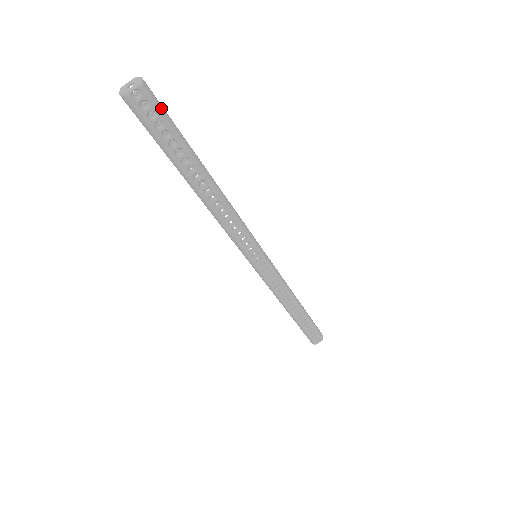
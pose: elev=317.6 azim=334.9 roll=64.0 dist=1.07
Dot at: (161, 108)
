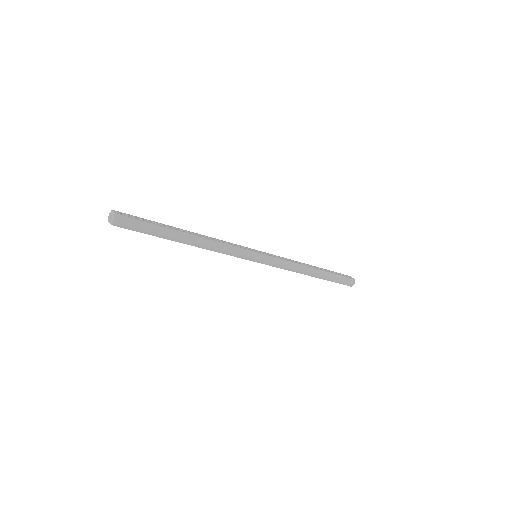
Dot at: (131, 228)
